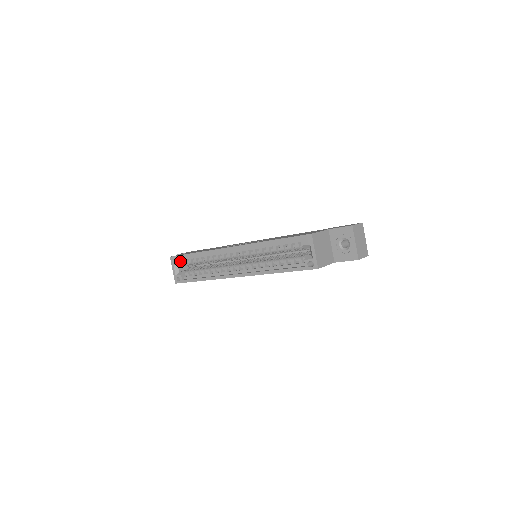
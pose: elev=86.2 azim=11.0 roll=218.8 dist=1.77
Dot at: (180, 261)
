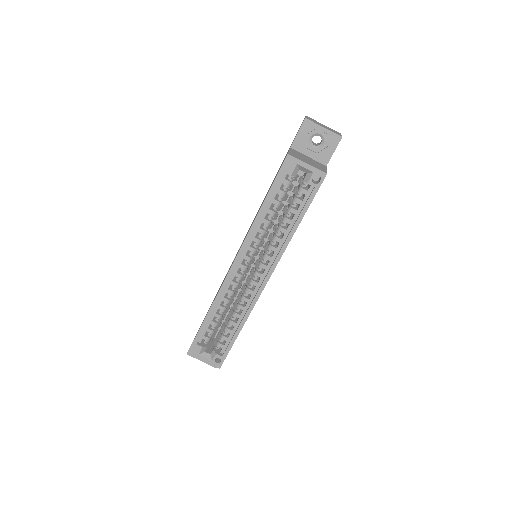
Dot at: (201, 344)
